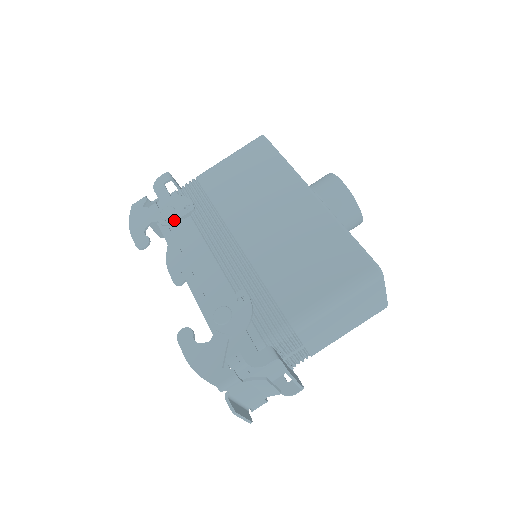
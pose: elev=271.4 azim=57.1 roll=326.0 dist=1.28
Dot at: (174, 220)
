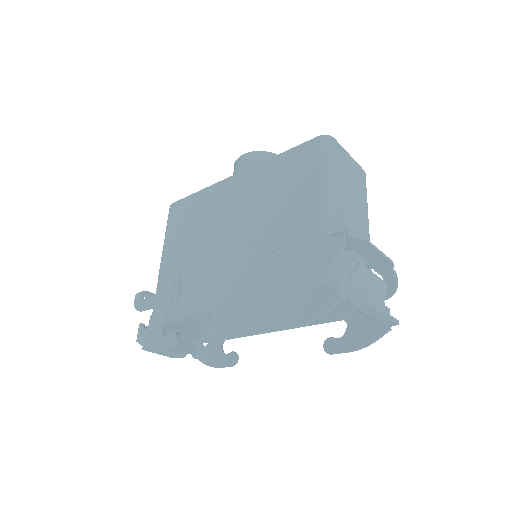
Dot at: (175, 298)
